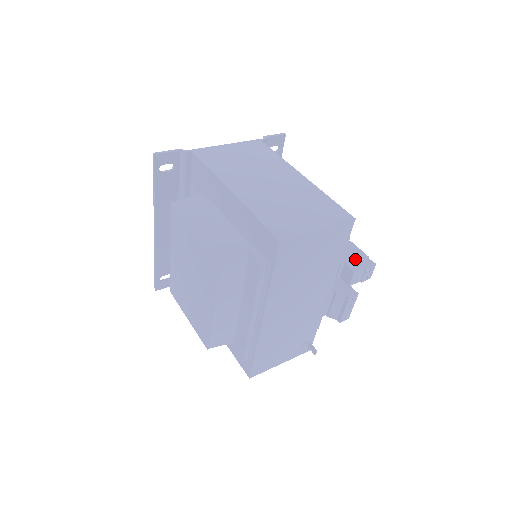
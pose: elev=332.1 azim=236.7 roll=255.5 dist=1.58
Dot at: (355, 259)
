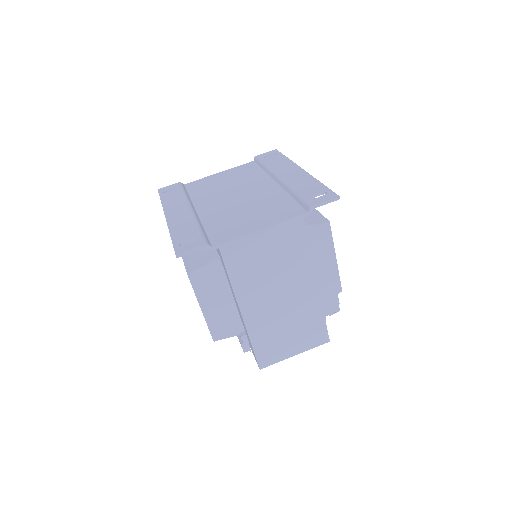
Dot at: (327, 306)
